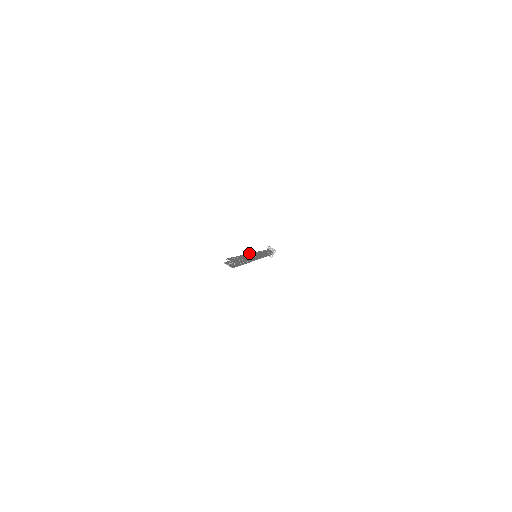
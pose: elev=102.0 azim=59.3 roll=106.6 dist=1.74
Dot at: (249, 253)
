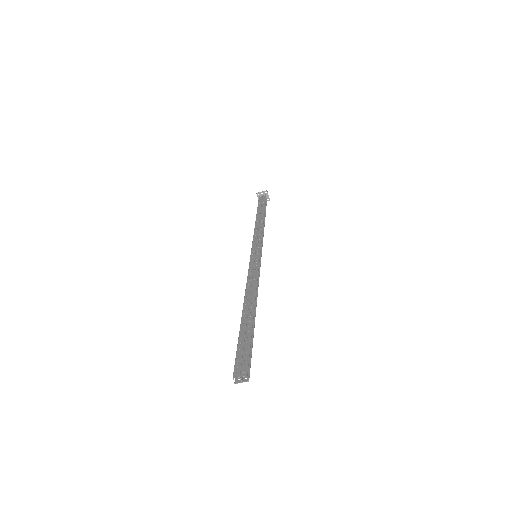
Dot at: occluded
